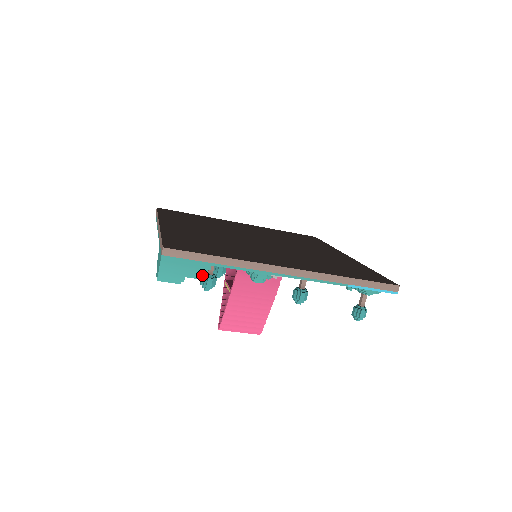
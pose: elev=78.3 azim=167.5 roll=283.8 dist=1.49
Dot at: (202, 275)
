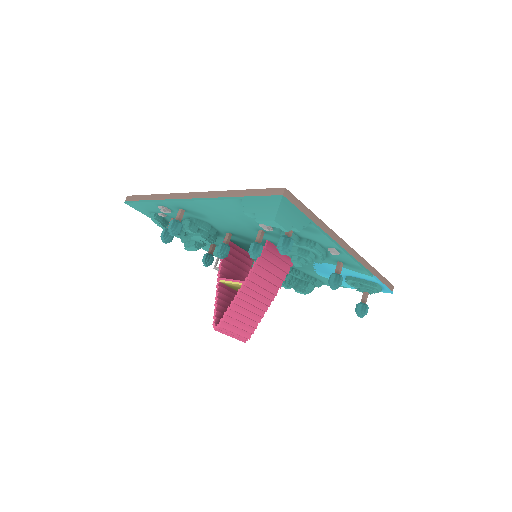
Dot at: (283, 236)
